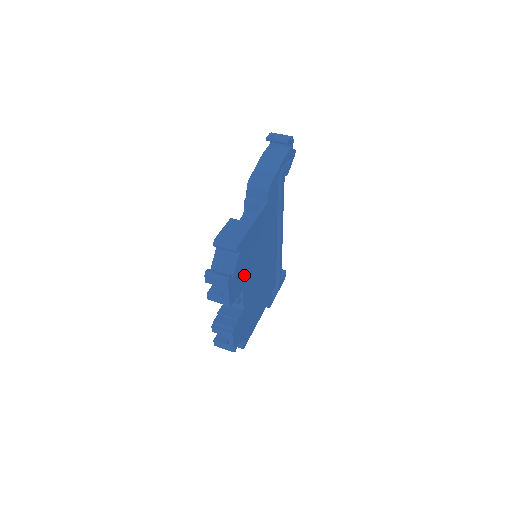
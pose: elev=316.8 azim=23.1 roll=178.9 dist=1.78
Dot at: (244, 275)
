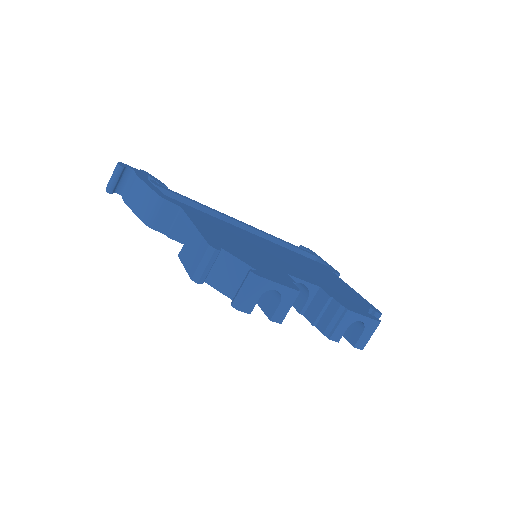
Dot at: (265, 263)
